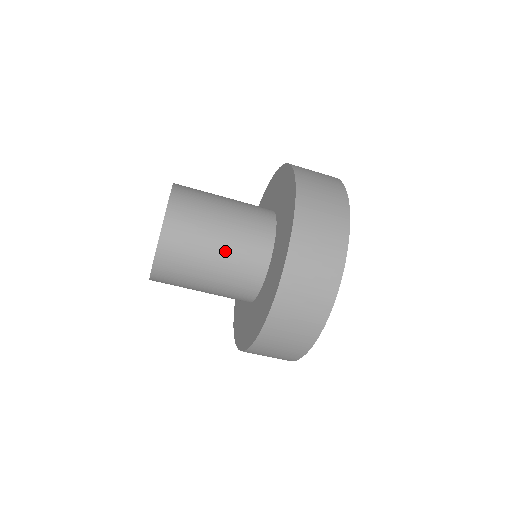
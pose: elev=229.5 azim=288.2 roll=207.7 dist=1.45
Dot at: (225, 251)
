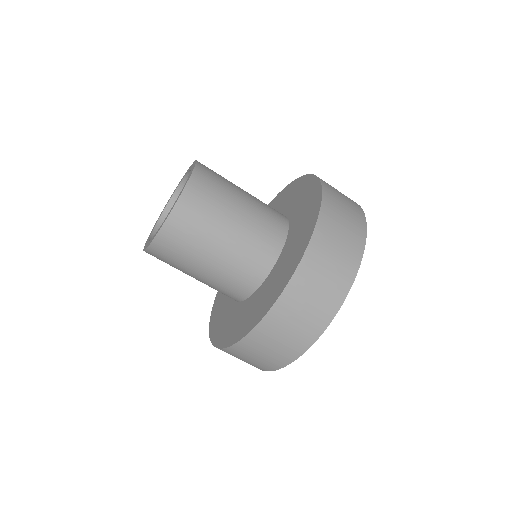
Dot at: (223, 259)
